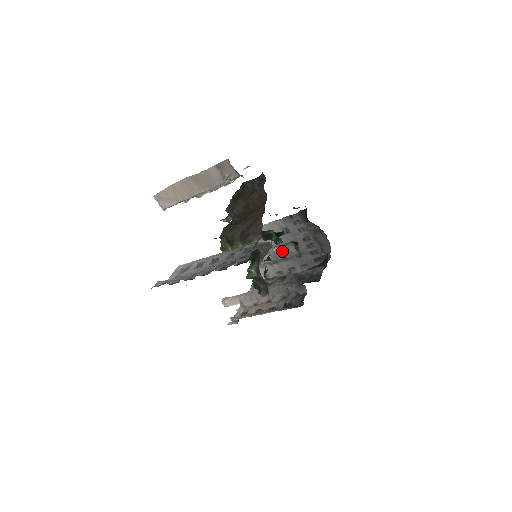
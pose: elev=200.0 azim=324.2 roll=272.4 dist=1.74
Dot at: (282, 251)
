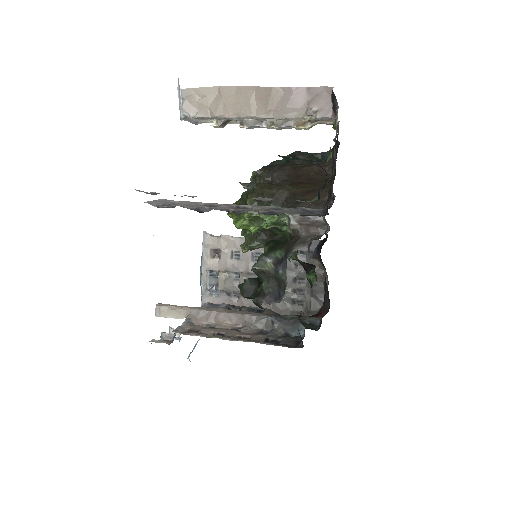
Dot at: occluded
